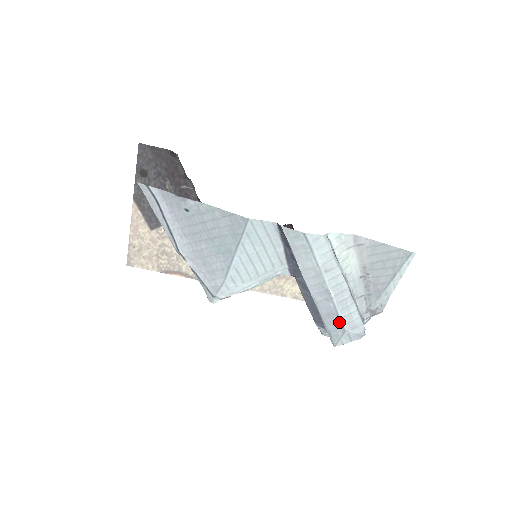
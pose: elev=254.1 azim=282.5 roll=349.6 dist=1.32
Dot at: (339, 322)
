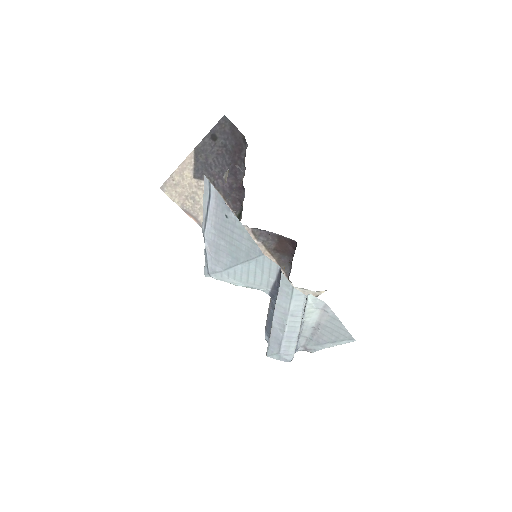
Dot at: (279, 346)
